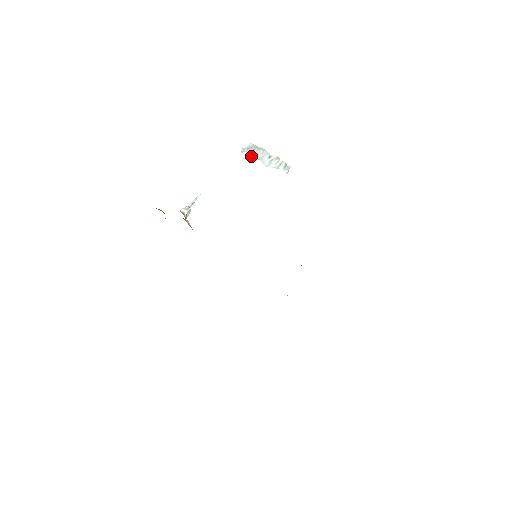
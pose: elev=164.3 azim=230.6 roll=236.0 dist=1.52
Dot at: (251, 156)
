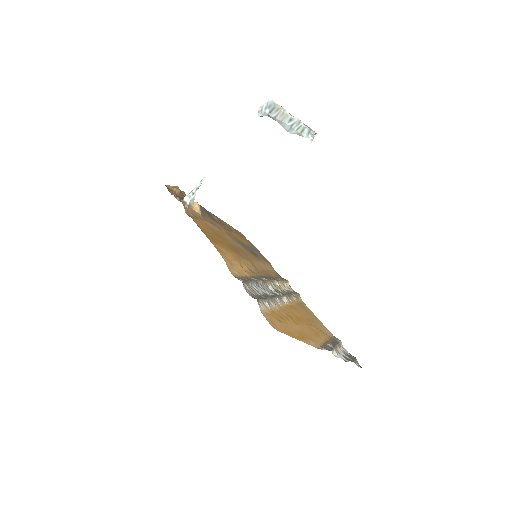
Dot at: (270, 117)
